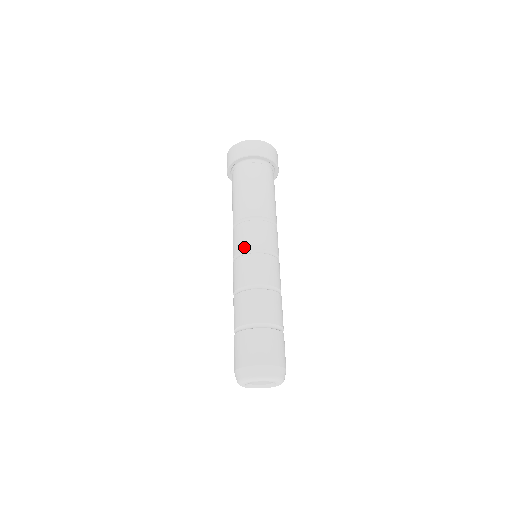
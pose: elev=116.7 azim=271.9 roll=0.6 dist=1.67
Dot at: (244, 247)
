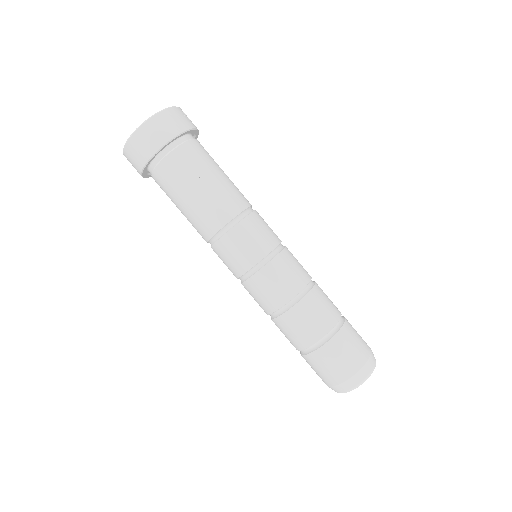
Dot at: (242, 270)
